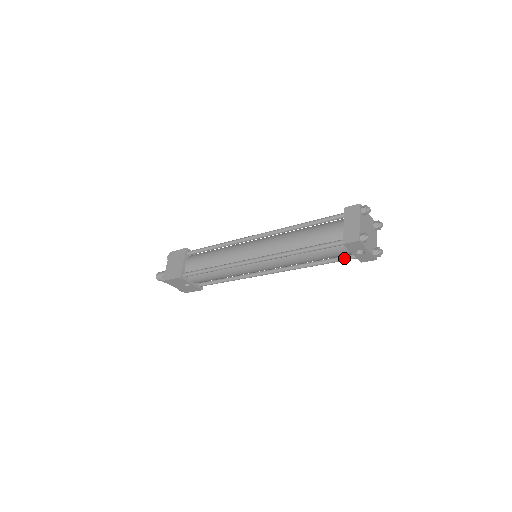
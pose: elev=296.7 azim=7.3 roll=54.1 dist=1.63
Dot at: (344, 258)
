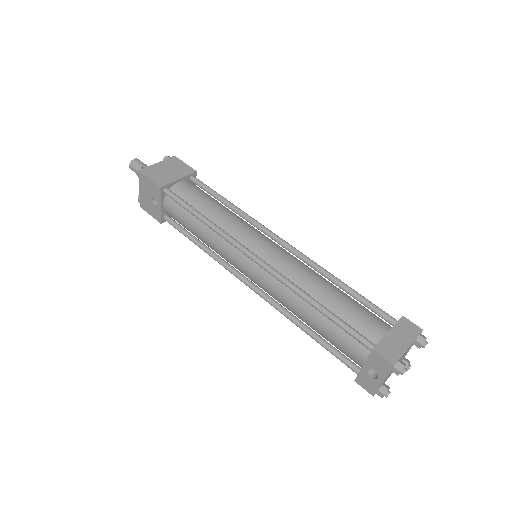
Dot at: (343, 358)
